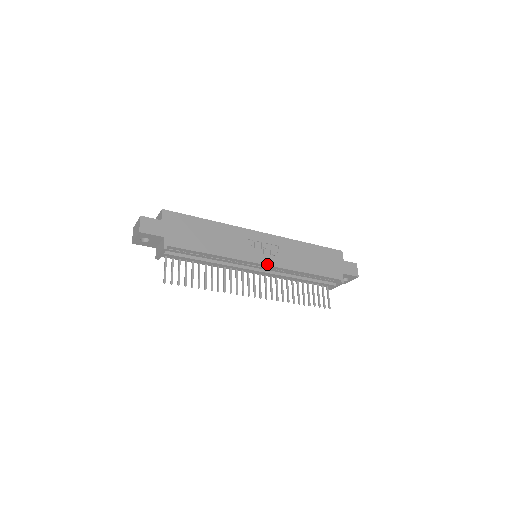
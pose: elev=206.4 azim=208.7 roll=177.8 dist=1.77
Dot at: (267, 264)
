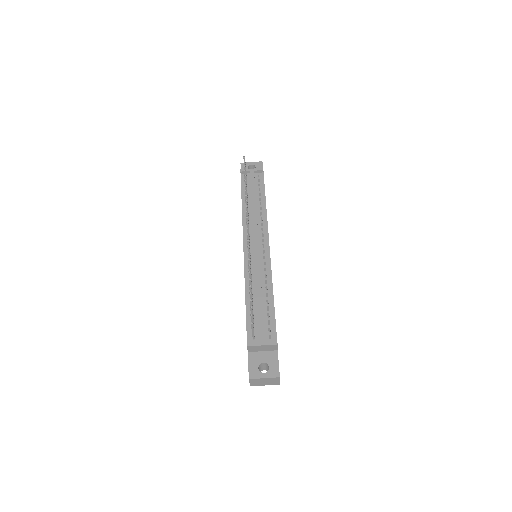
Dot at: occluded
